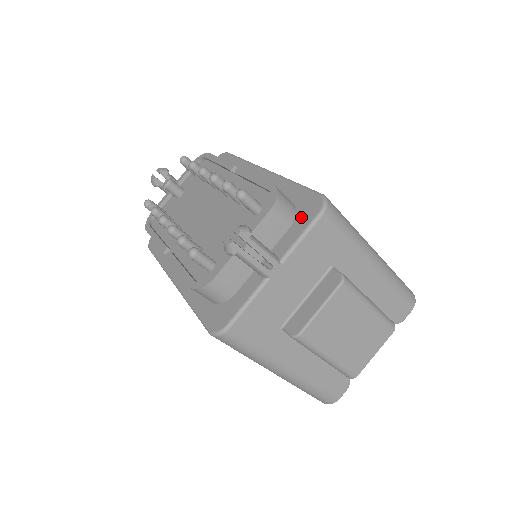
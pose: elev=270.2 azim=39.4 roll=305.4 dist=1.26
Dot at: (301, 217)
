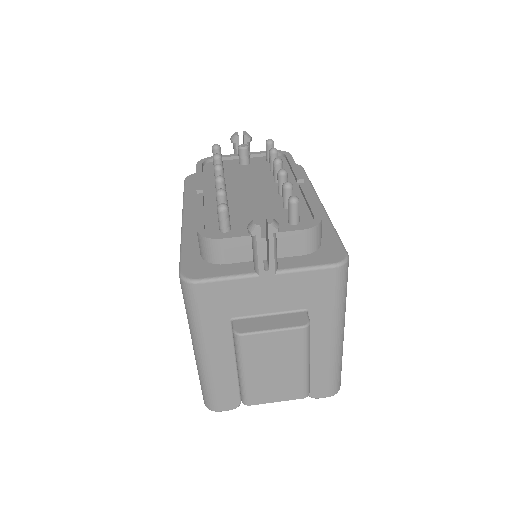
Dot at: (319, 255)
